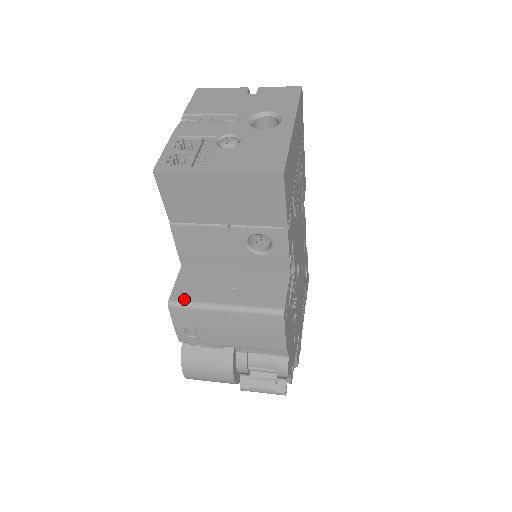
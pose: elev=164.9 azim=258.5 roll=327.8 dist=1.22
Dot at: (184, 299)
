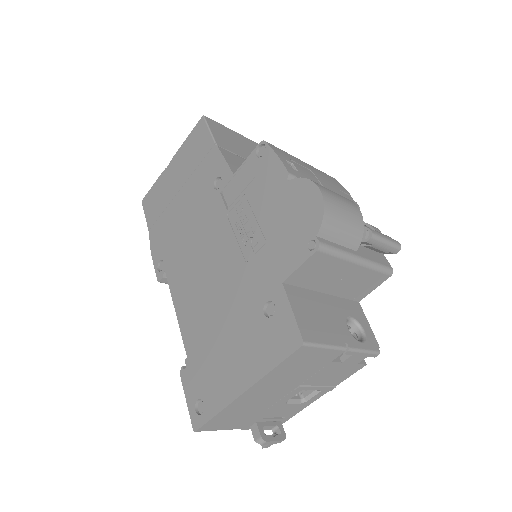
Dot at: occluded
